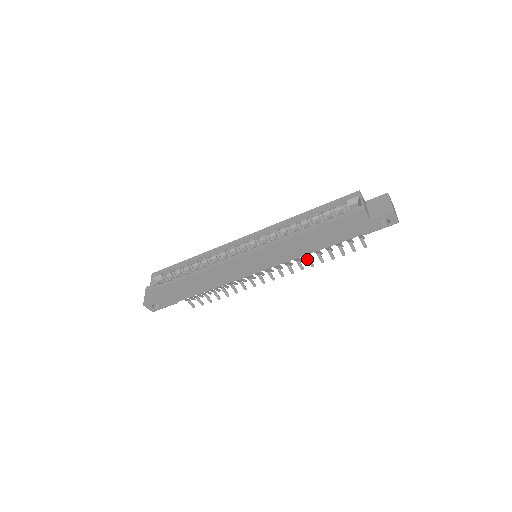
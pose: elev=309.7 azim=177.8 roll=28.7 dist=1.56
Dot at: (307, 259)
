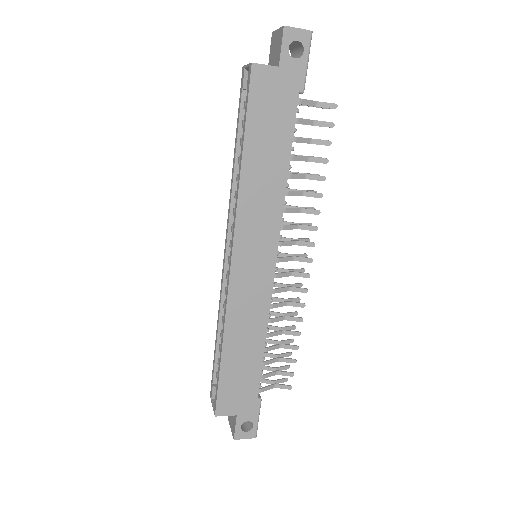
Dot at: (306, 196)
